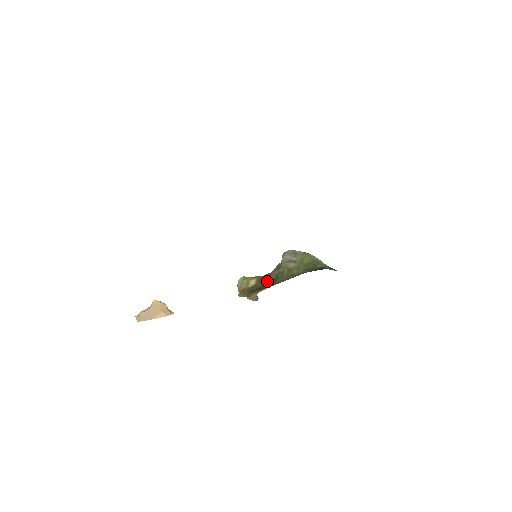
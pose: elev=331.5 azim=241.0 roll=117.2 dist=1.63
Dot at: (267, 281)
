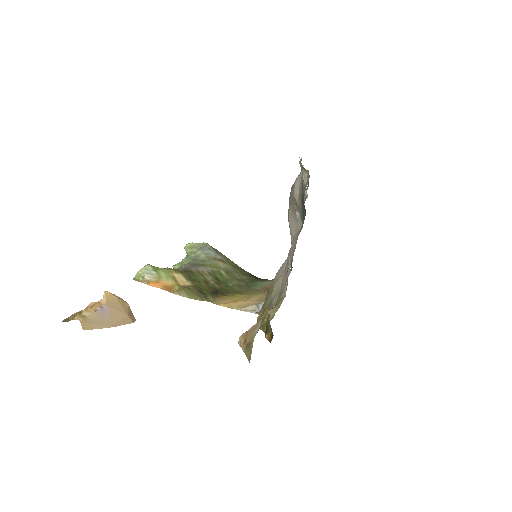
Dot at: (208, 281)
